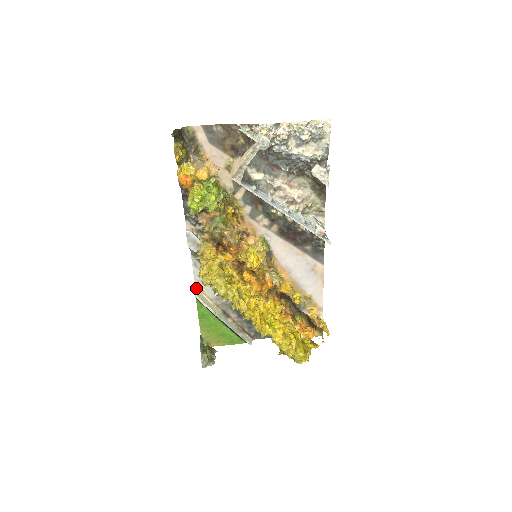
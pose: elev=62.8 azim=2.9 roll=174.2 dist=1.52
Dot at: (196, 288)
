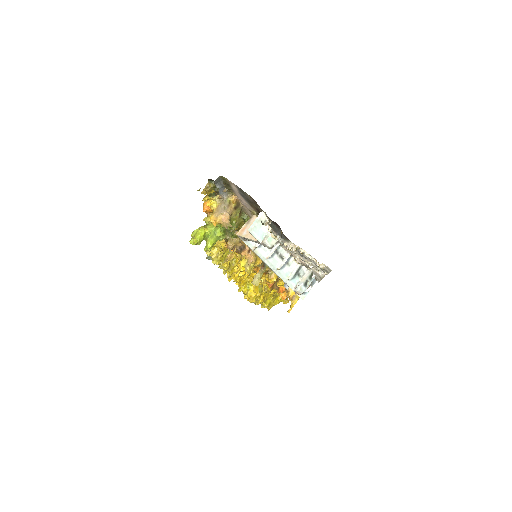
Dot at: occluded
